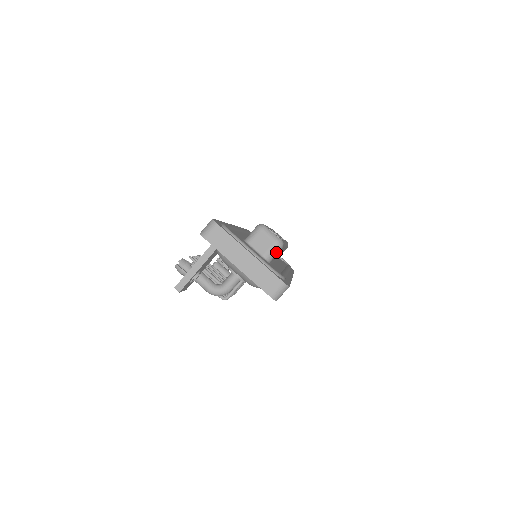
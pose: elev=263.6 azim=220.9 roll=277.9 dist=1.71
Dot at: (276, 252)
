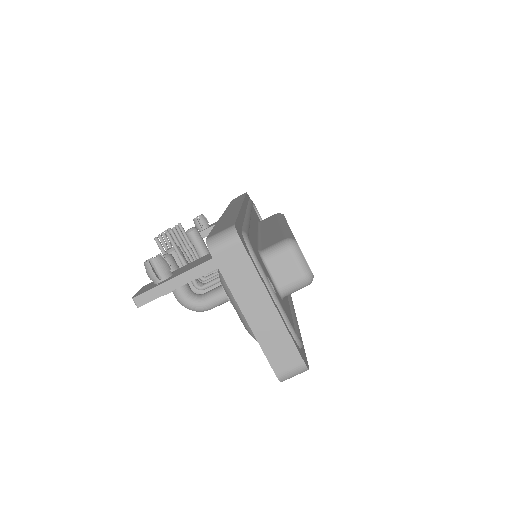
Dot at: (299, 289)
